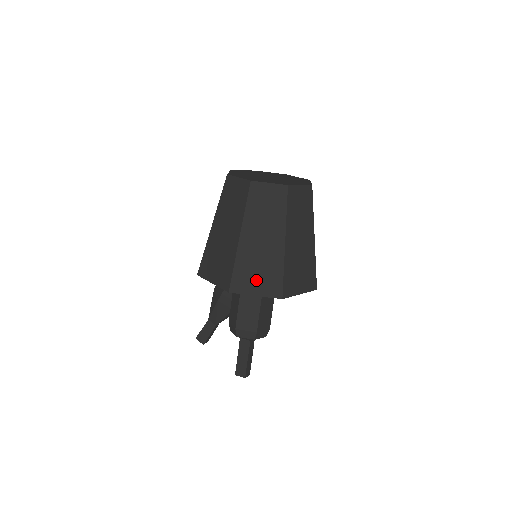
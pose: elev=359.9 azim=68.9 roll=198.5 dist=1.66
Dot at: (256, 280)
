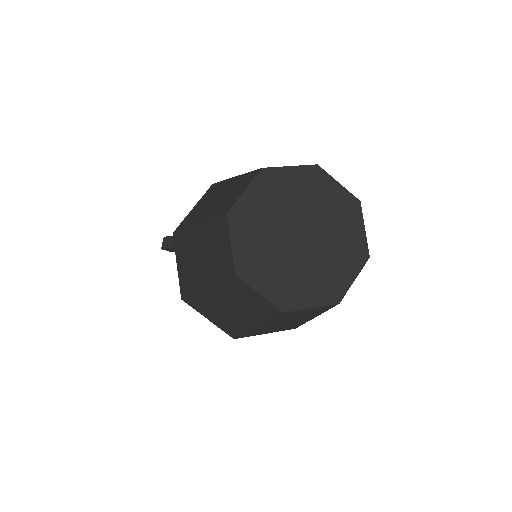
Dot at: (269, 331)
